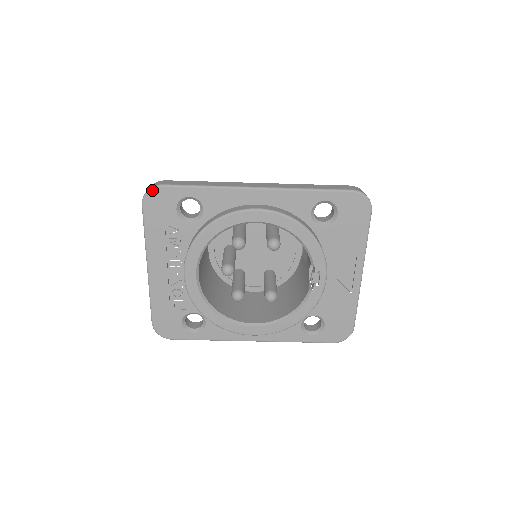
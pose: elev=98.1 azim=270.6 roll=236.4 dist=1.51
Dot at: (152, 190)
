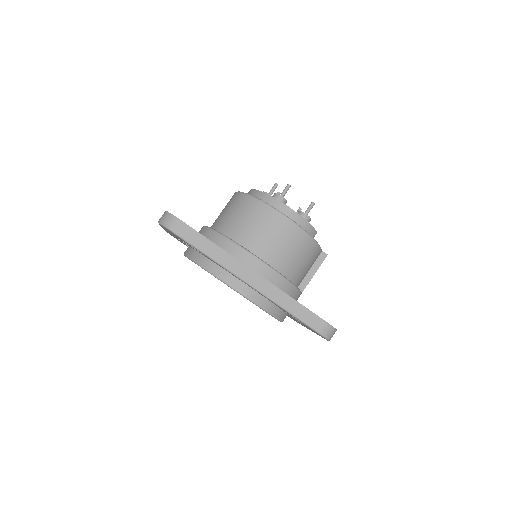
Dot at: (166, 228)
